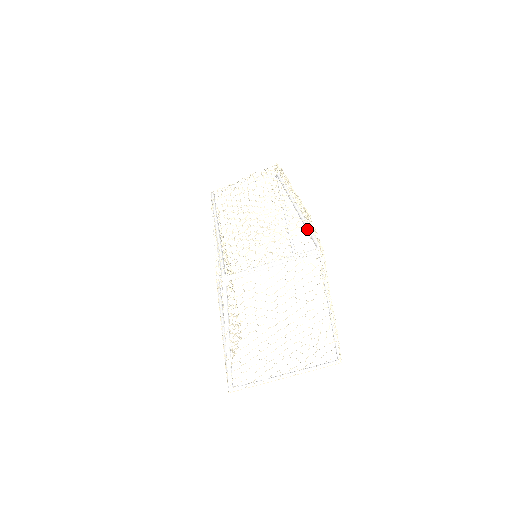
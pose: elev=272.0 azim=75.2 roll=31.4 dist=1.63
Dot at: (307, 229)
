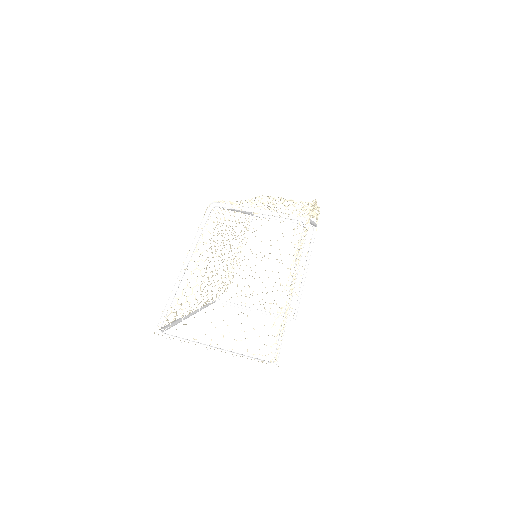
Dot at: occluded
